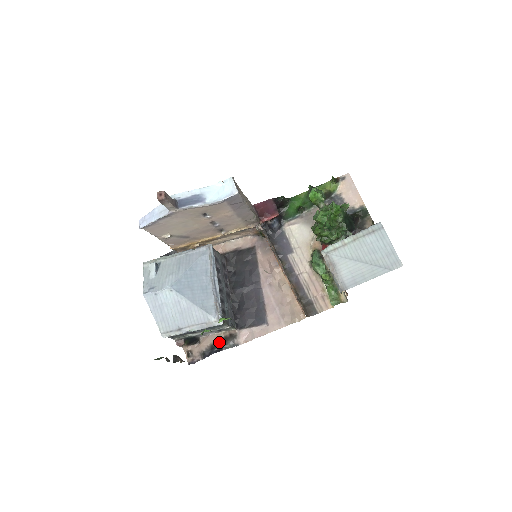
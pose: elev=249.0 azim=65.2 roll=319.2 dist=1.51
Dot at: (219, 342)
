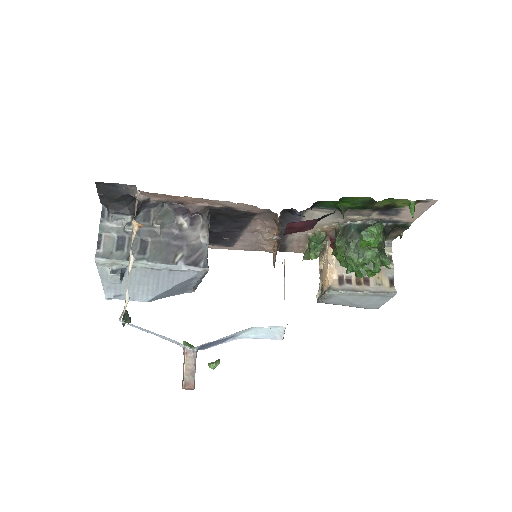
Dot at: occluded
